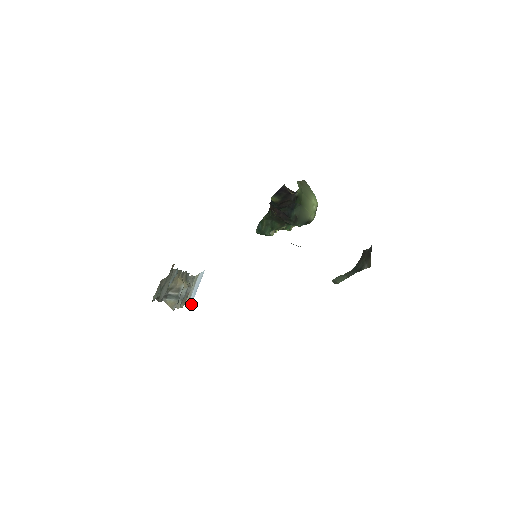
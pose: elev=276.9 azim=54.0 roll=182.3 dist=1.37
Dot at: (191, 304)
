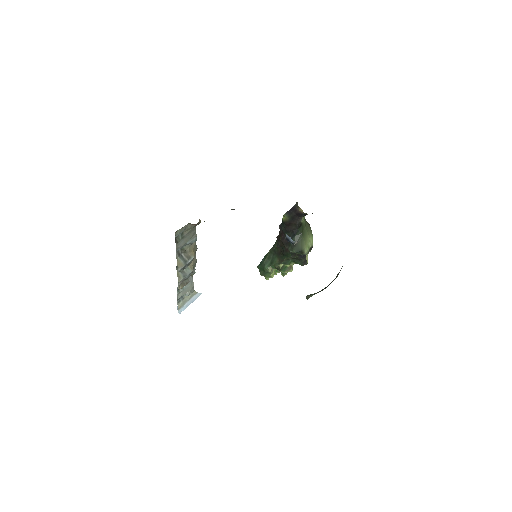
Dot at: (180, 313)
